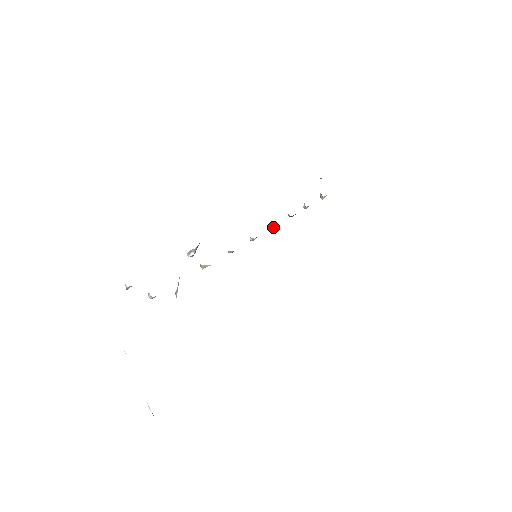
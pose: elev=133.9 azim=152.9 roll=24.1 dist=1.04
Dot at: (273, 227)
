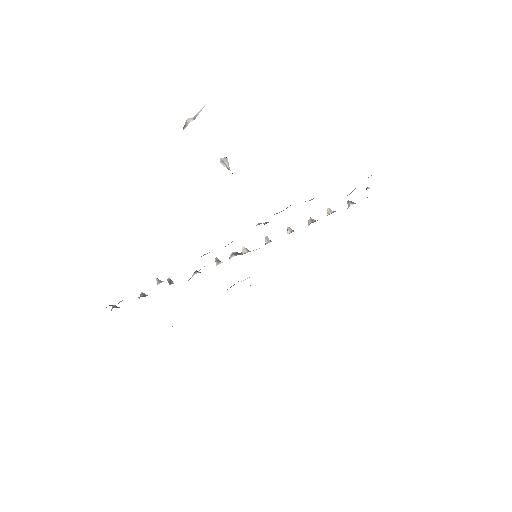
Dot at: occluded
